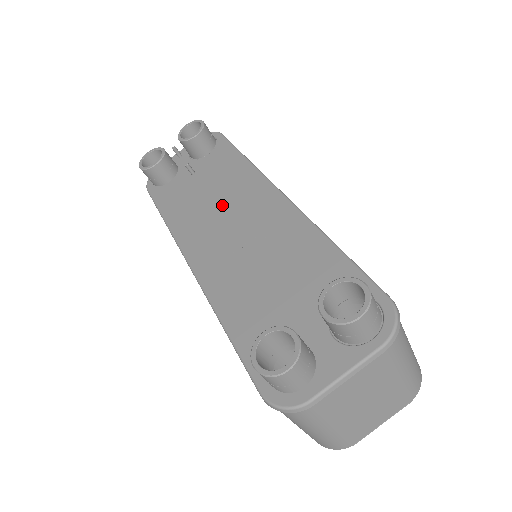
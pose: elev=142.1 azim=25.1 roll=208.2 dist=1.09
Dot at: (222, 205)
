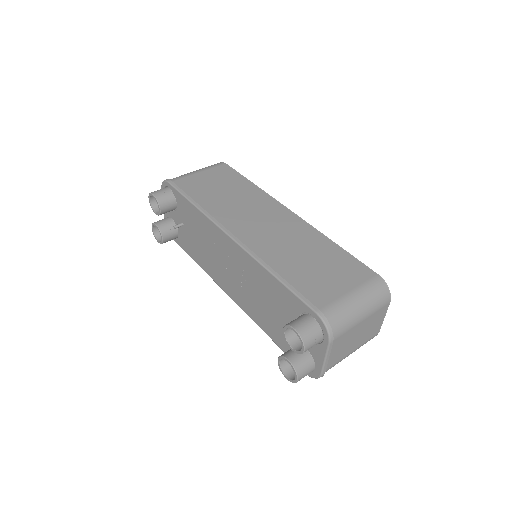
Dot at: (212, 251)
